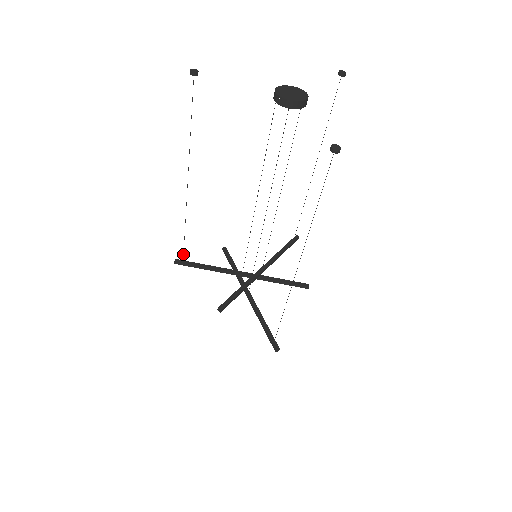
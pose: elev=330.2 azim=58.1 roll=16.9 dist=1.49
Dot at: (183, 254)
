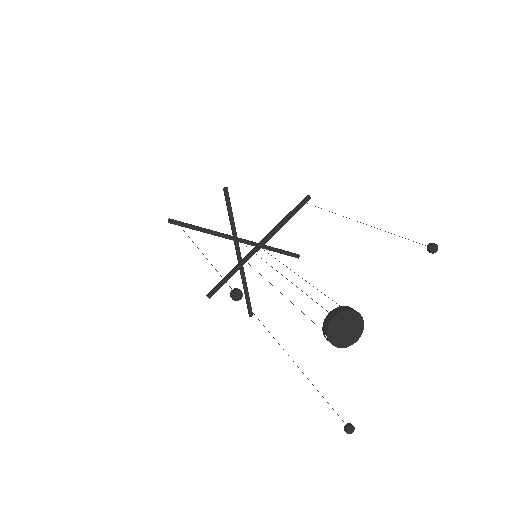
Dot at: (179, 225)
